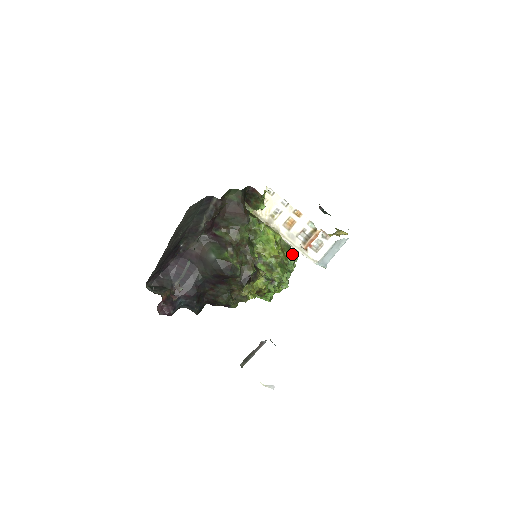
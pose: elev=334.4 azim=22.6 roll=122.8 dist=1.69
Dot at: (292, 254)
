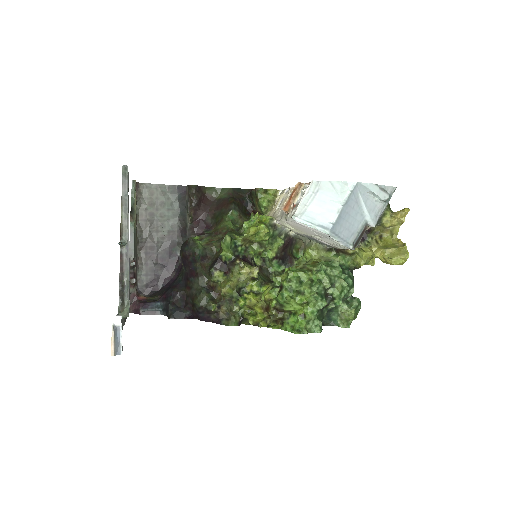
Dot at: (329, 263)
